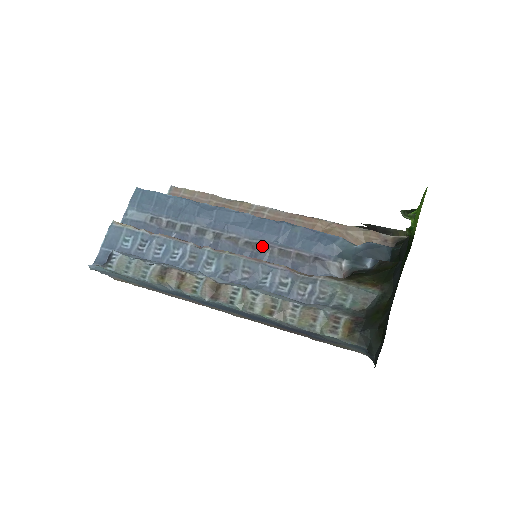
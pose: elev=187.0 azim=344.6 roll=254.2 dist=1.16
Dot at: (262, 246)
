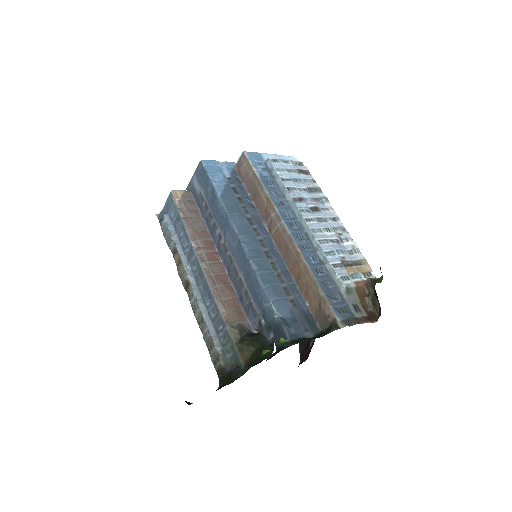
Dot at: (234, 267)
